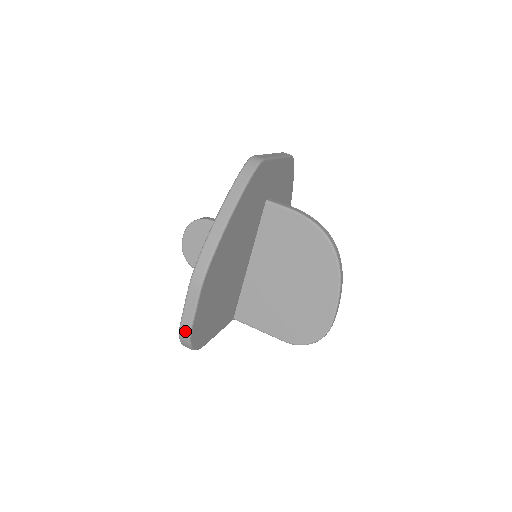
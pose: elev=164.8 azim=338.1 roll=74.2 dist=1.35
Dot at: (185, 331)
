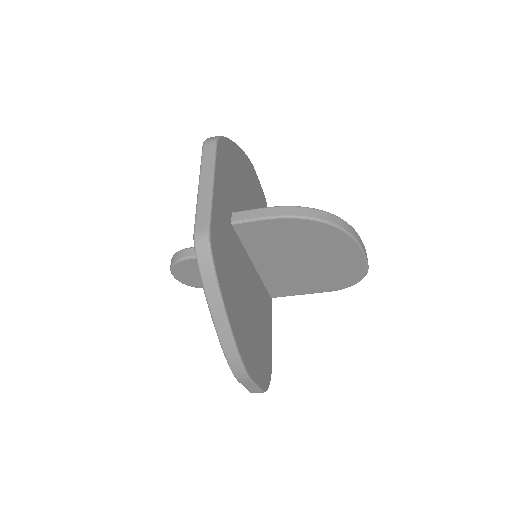
Dot at: occluded
